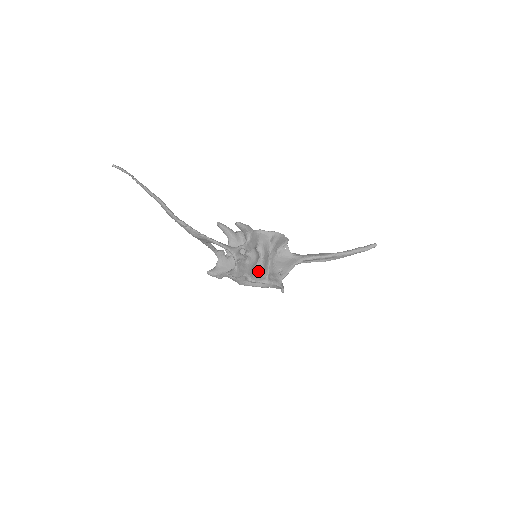
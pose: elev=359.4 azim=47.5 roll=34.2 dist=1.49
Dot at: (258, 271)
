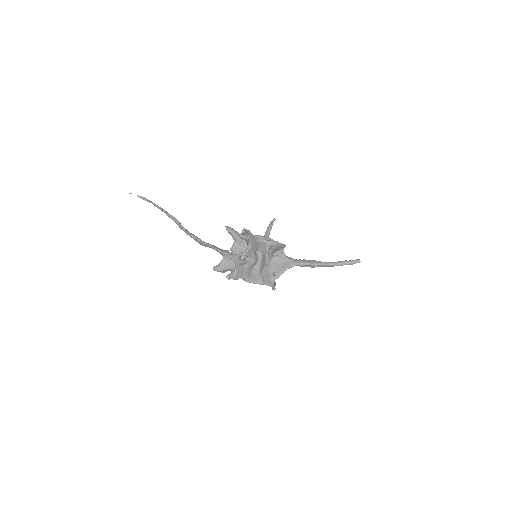
Dot at: (255, 272)
